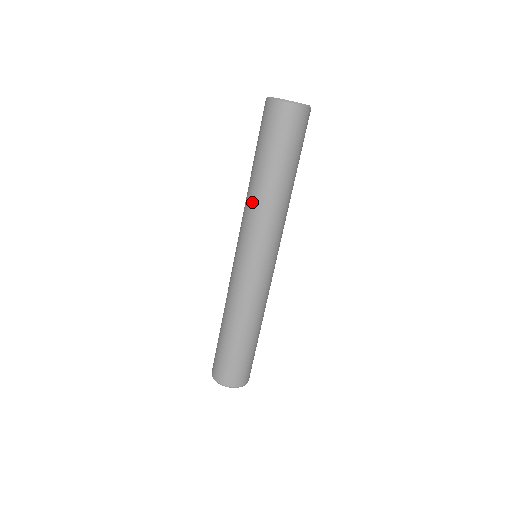
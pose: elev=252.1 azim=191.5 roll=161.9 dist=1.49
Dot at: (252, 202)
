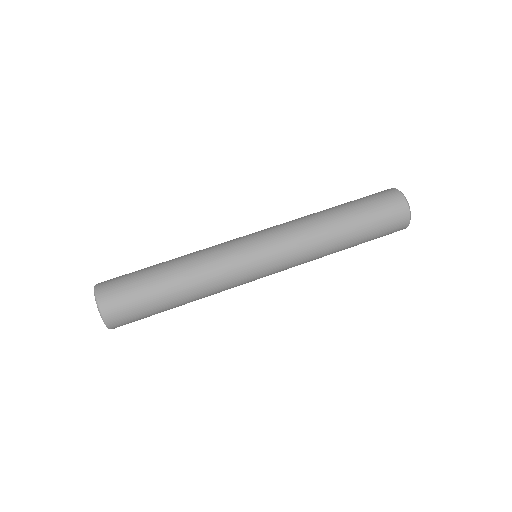
Dot at: occluded
